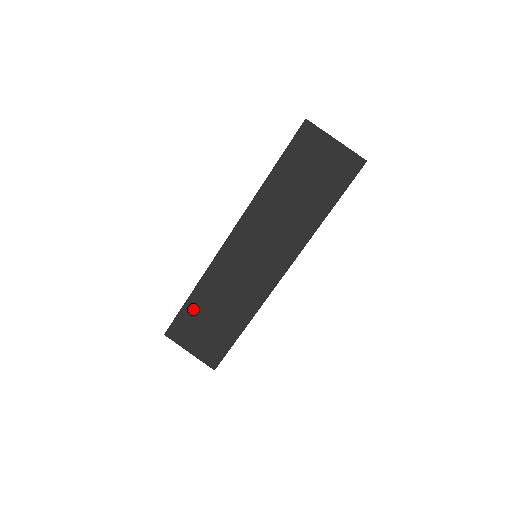
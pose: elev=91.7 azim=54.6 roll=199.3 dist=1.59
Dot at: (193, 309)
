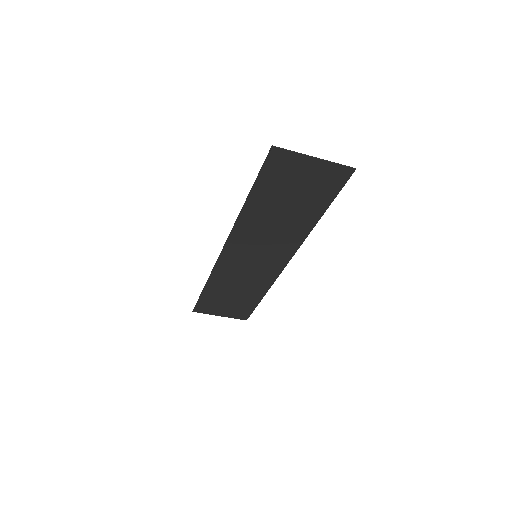
Dot at: (211, 295)
